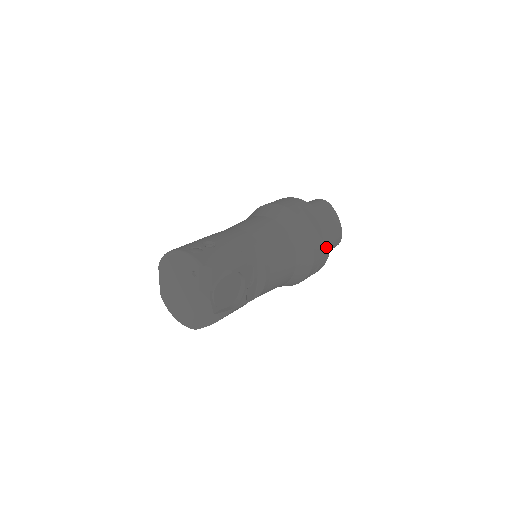
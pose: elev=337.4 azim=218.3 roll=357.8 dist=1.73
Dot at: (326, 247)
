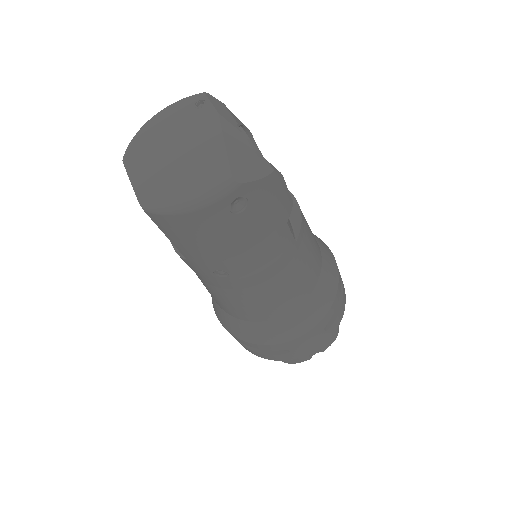
Dot at: occluded
